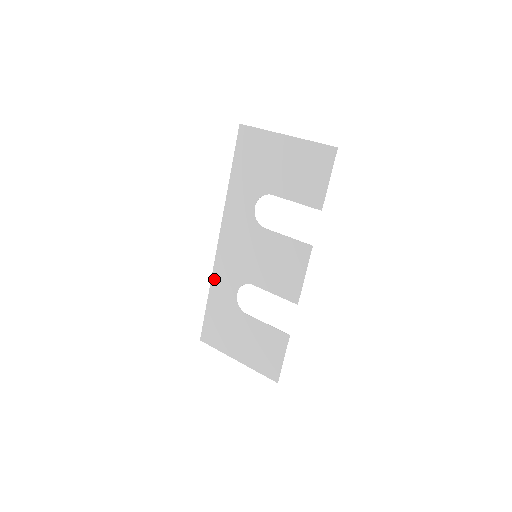
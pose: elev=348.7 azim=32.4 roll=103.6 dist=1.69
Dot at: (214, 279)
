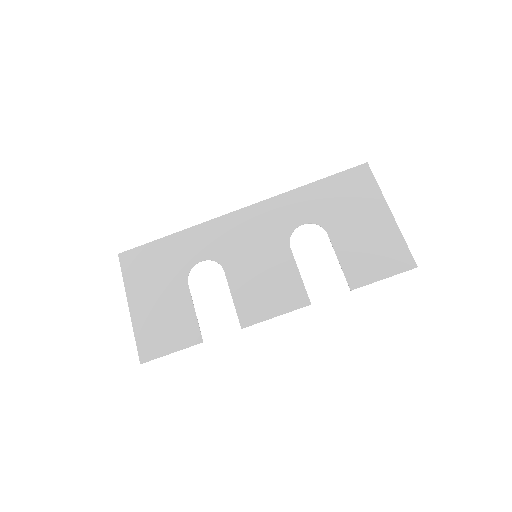
Dot at: (198, 228)
